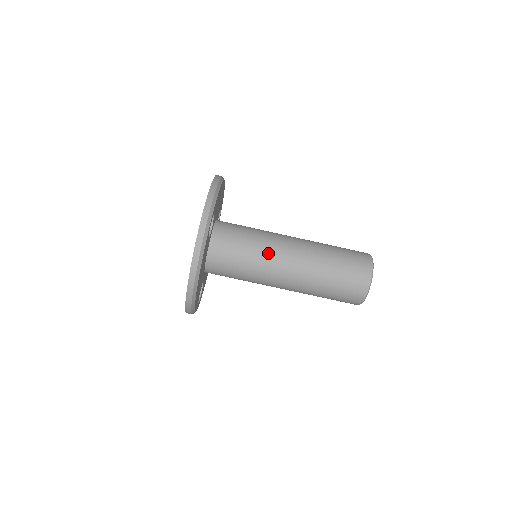
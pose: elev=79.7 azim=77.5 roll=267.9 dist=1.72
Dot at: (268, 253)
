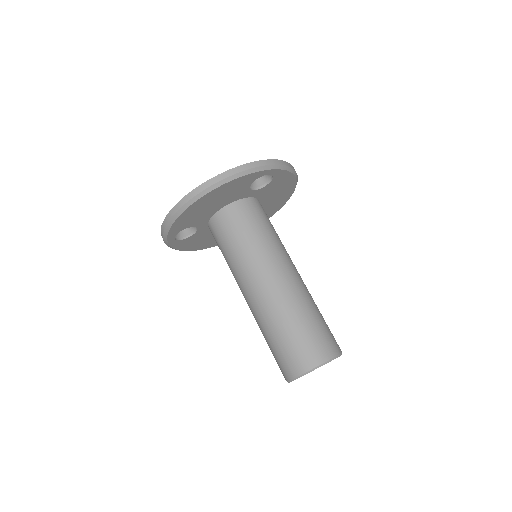
Dot at: (273, 251)
